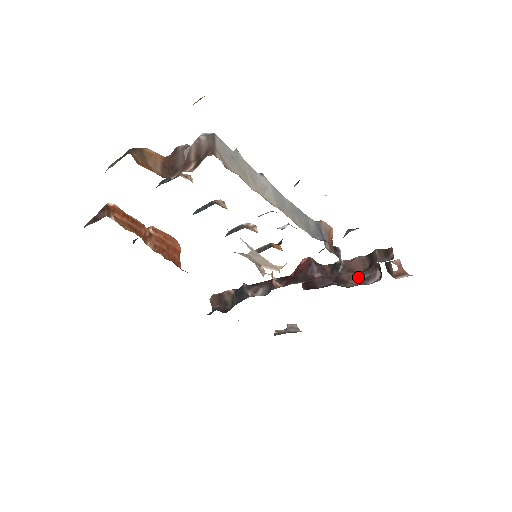
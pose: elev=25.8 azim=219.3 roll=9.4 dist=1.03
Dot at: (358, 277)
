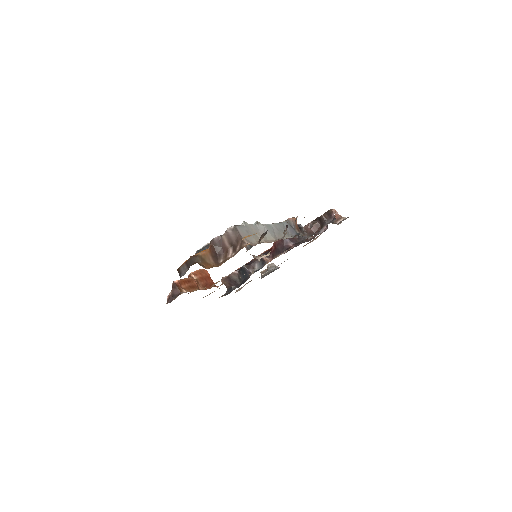
Dot at: occluded
